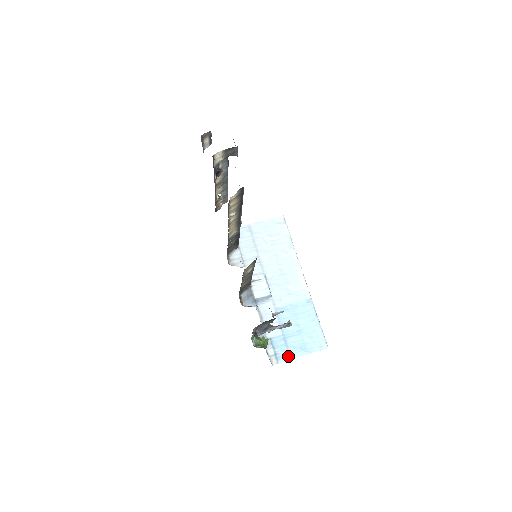
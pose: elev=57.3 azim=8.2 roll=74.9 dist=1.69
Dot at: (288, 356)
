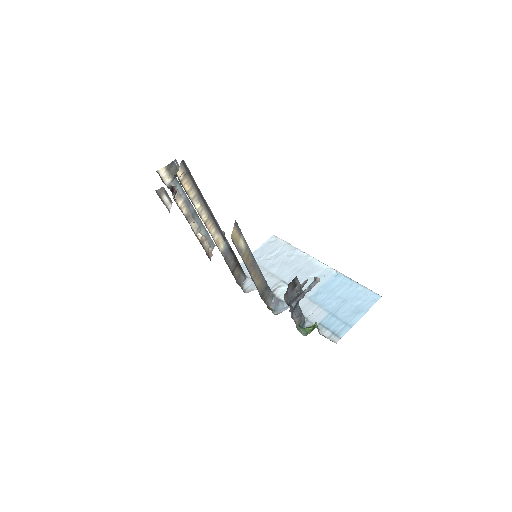
Dot at: (347, 327)
